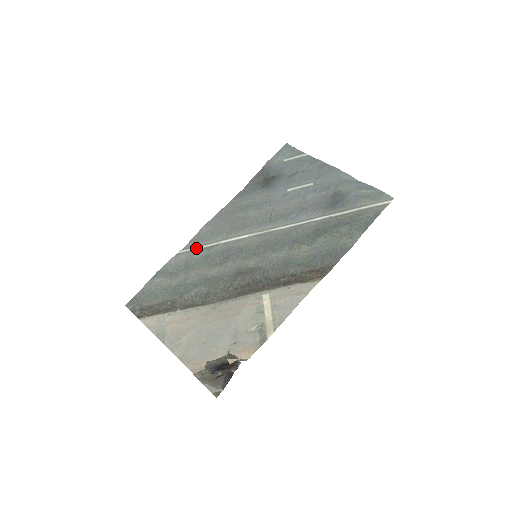
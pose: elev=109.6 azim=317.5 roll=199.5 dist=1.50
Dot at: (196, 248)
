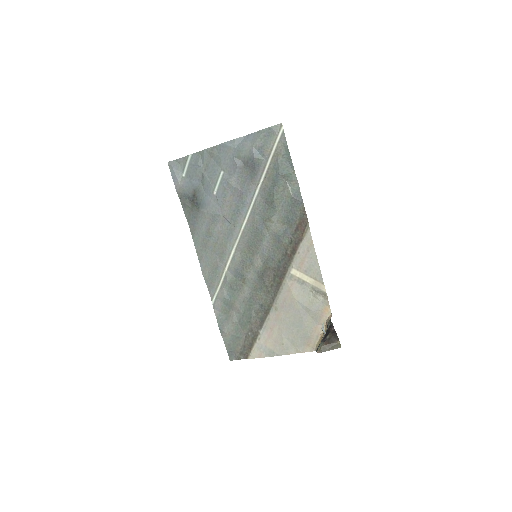
Dot at: (218, 290)
